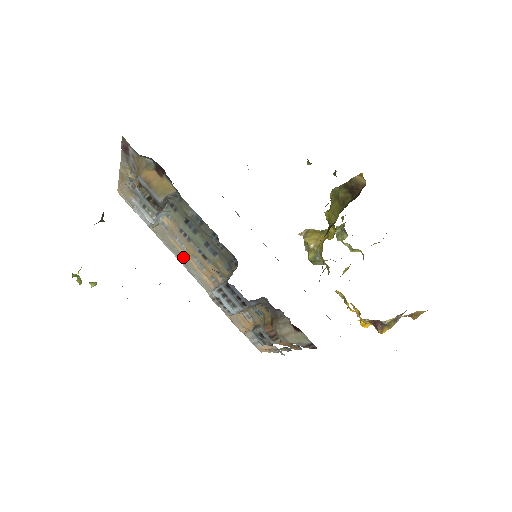
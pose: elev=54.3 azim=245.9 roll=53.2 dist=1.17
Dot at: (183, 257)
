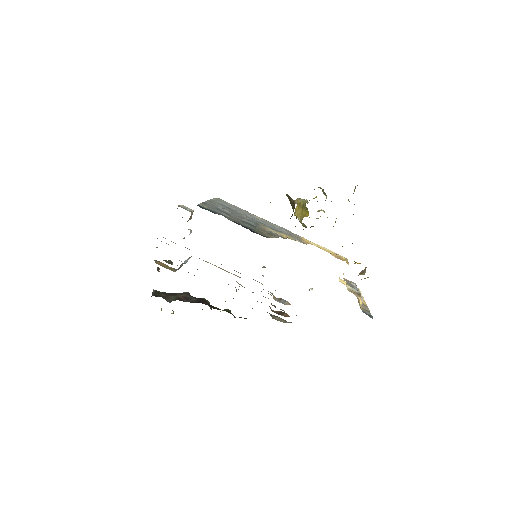
Dot at: occluded
